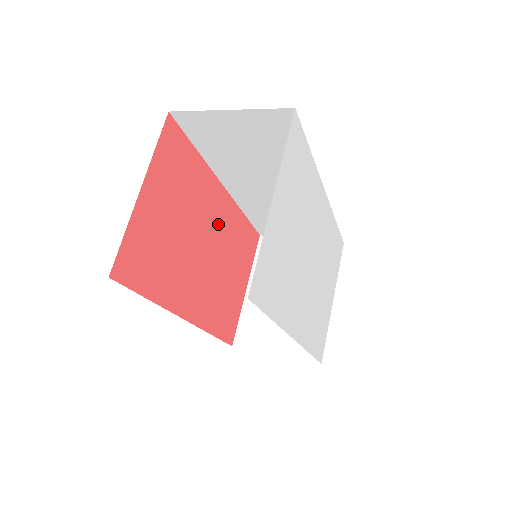
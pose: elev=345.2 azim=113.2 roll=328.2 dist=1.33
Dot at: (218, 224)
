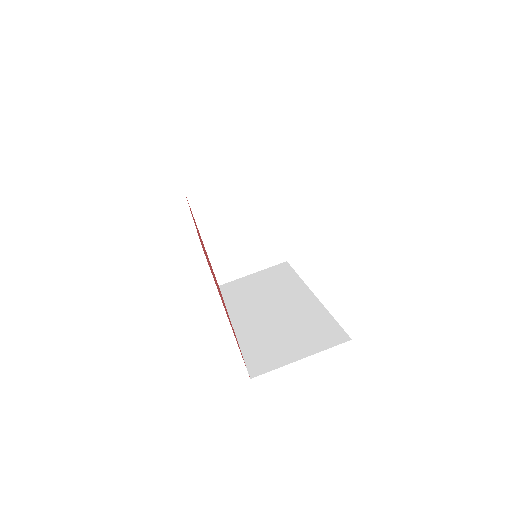
Dot at: occluded
